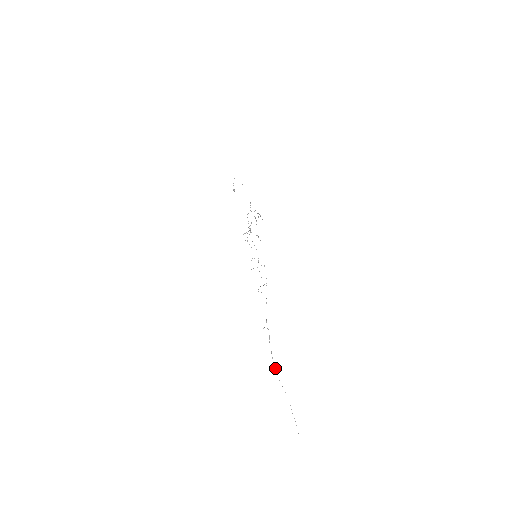
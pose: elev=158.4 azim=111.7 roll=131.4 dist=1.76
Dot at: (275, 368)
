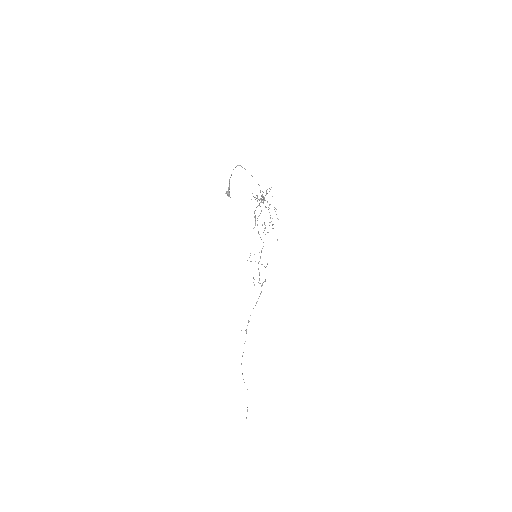
Dot at: occluded
